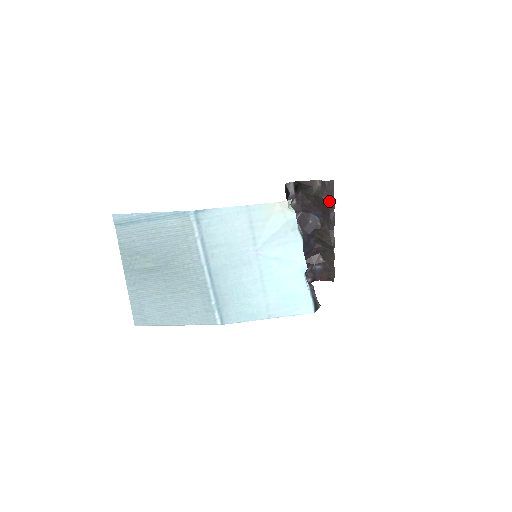
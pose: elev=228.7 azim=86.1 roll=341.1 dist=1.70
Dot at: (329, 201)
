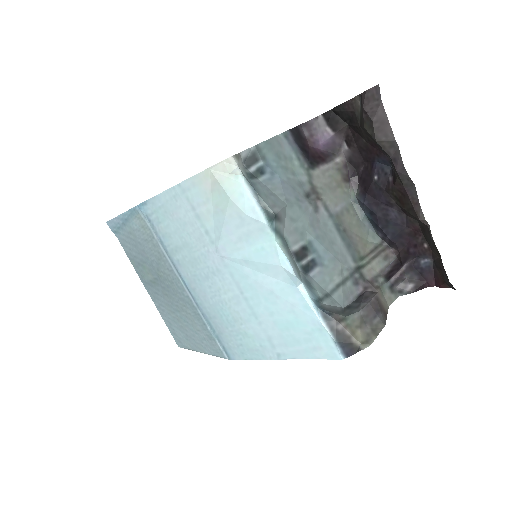
Dot at: (377, 131)
